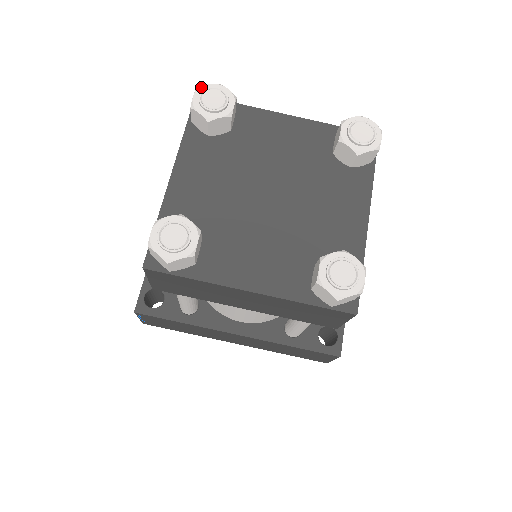
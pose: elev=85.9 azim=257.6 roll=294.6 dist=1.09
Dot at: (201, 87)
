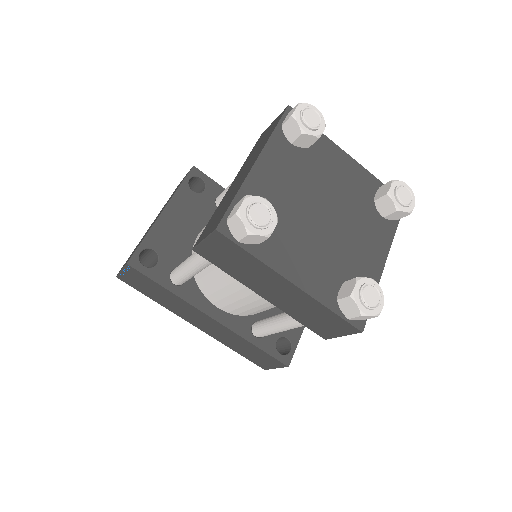
Dot at: (304, 103)
